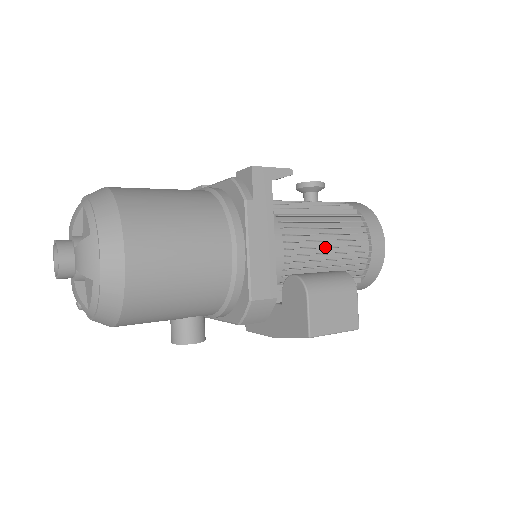
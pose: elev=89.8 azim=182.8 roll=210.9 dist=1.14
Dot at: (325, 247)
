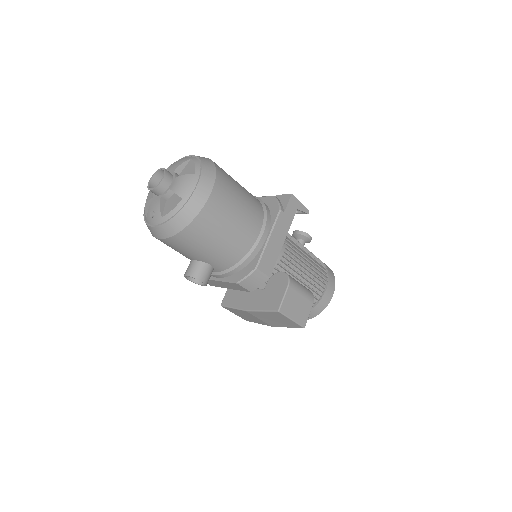
Dot at: (303, 270)
